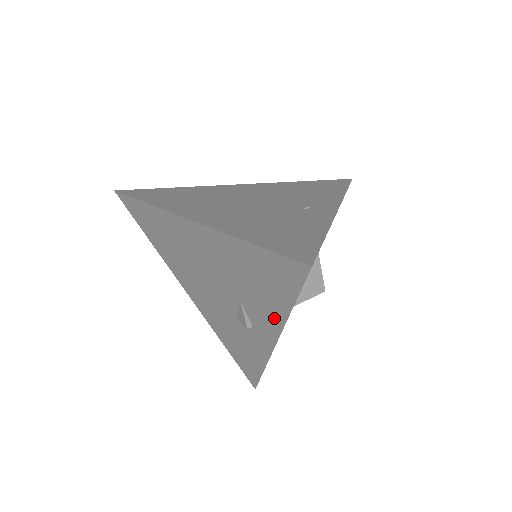
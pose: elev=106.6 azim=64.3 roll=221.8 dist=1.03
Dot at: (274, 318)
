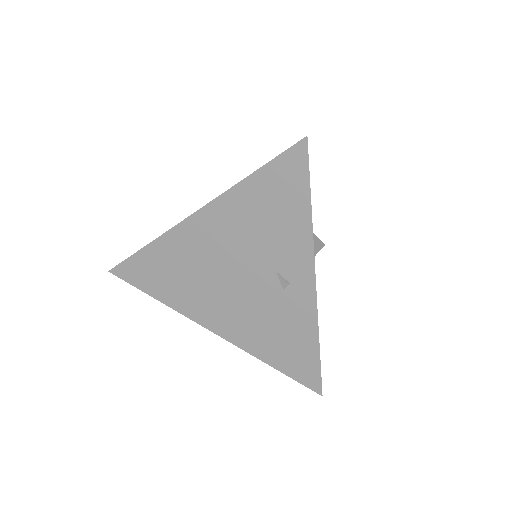
Dot at: occluded
